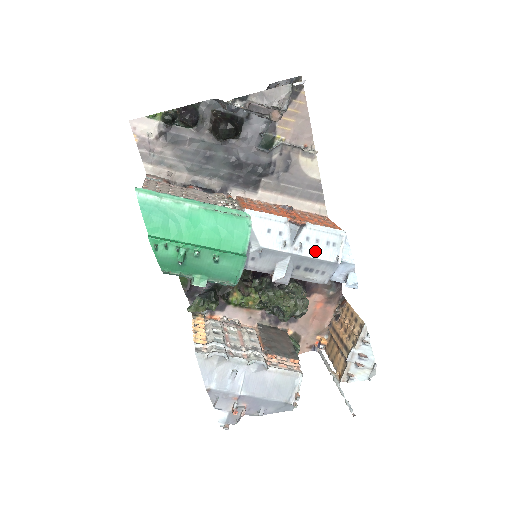
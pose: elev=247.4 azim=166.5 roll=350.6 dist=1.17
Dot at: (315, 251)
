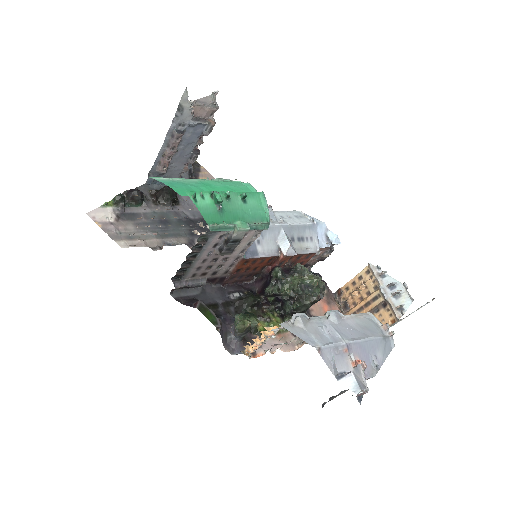
Dot at: (294, 221)
